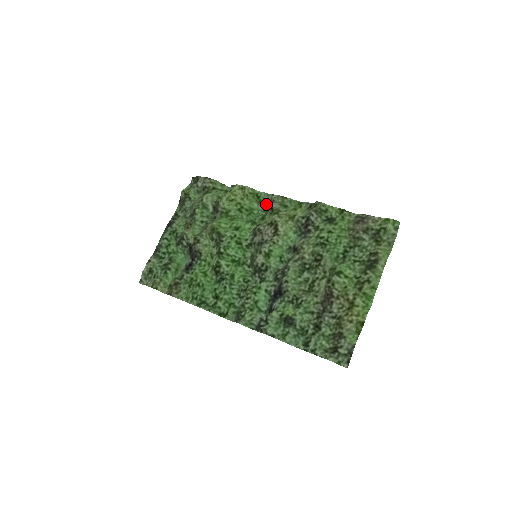
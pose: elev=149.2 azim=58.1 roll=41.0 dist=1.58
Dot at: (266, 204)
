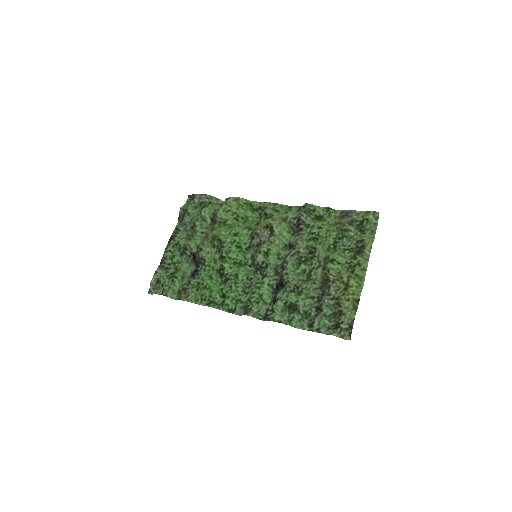
Dot at: (259, 211)
